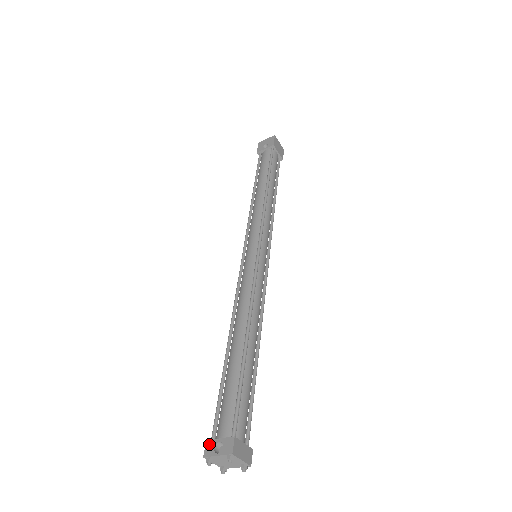
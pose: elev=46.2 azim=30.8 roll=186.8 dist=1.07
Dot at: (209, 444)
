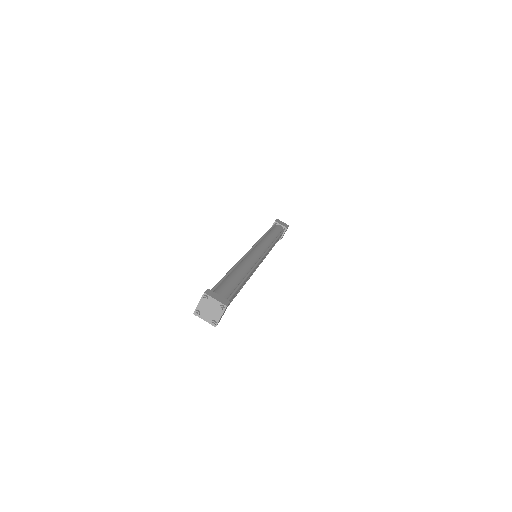
Dot at: occluded
